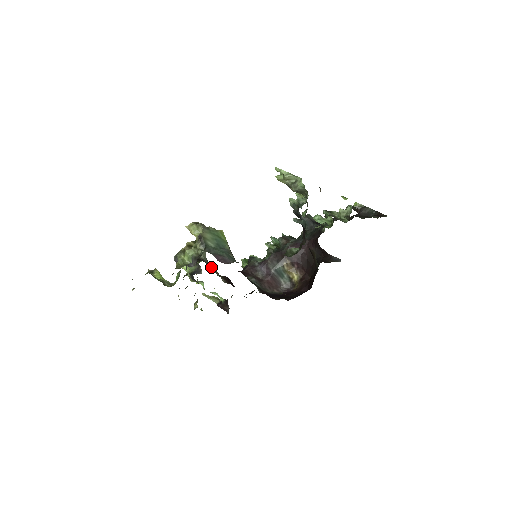
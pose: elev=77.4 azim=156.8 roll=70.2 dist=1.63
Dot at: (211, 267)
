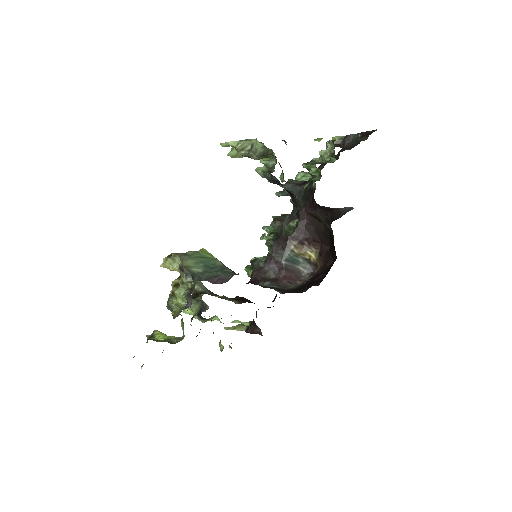
Dot at: (216, 295)
